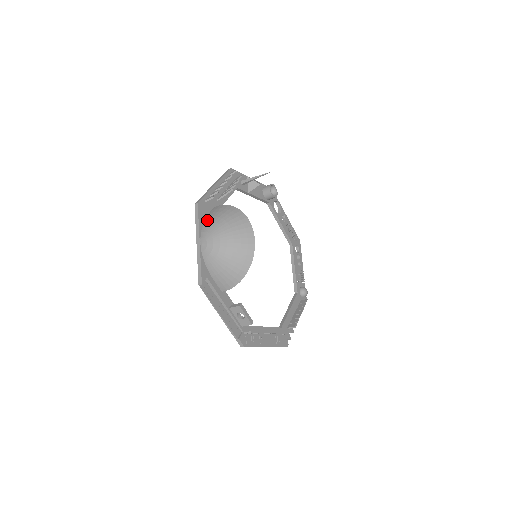
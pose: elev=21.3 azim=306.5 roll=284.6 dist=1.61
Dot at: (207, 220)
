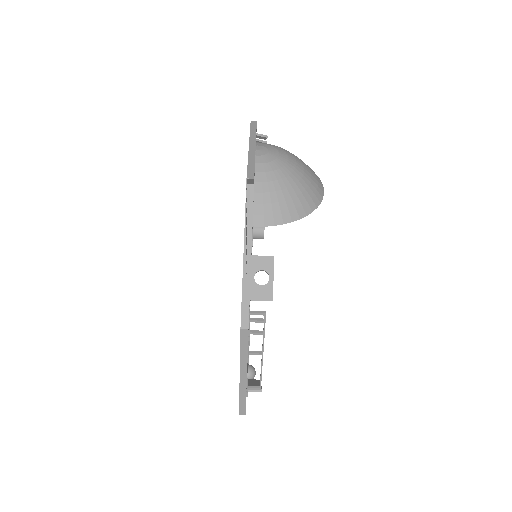
Dot at: occluded
